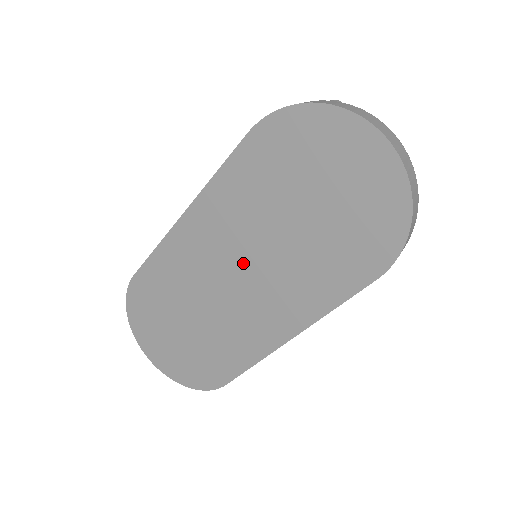
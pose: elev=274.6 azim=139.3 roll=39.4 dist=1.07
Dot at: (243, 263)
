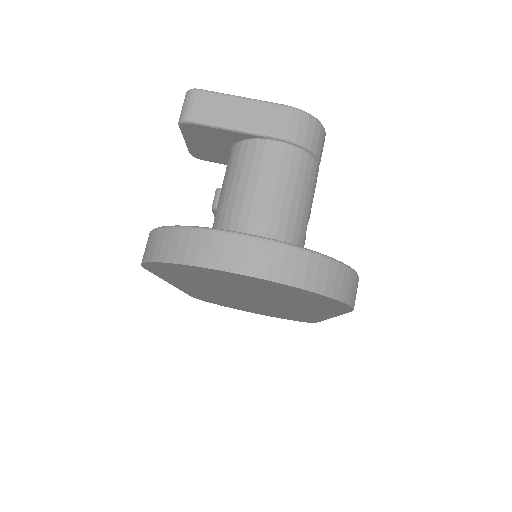
Dot at: (246, 300)
